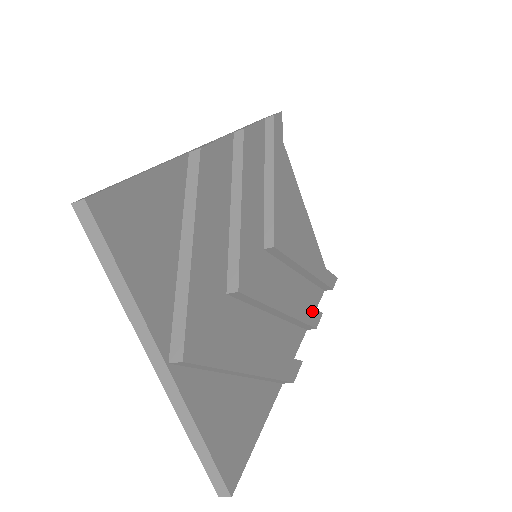
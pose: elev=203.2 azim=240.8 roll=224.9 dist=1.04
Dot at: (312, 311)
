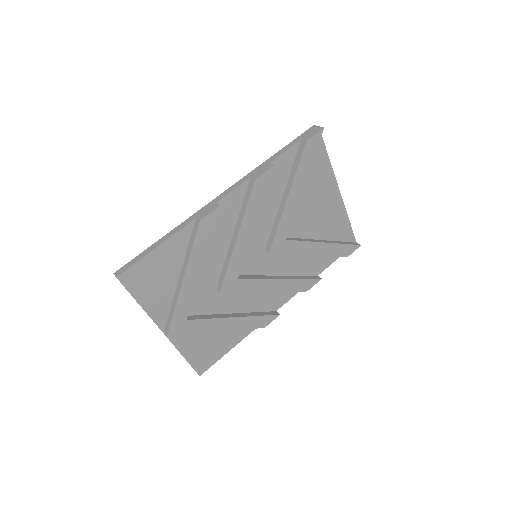
Dot at: (306, 281)
